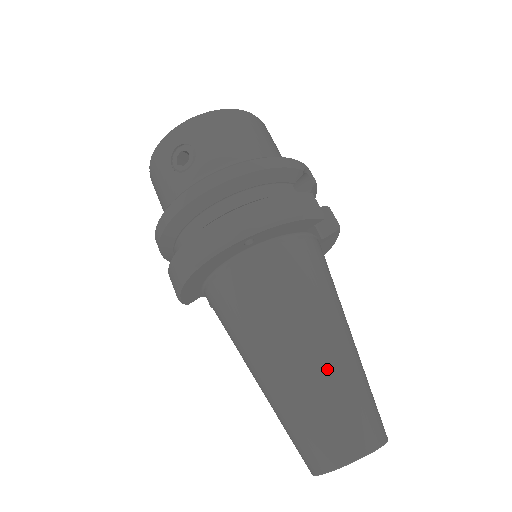
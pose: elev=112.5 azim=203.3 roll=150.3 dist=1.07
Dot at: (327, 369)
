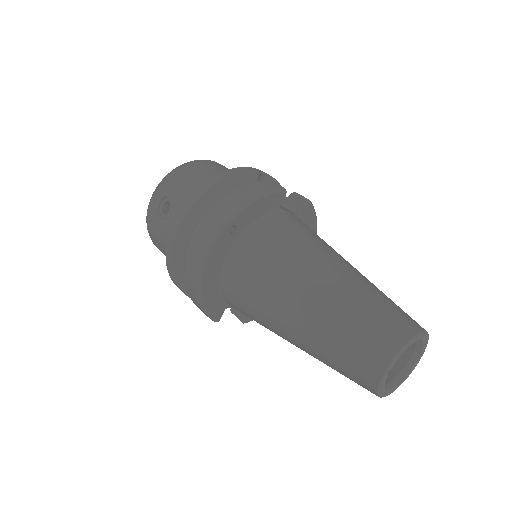
Dot at: (339, 292)
